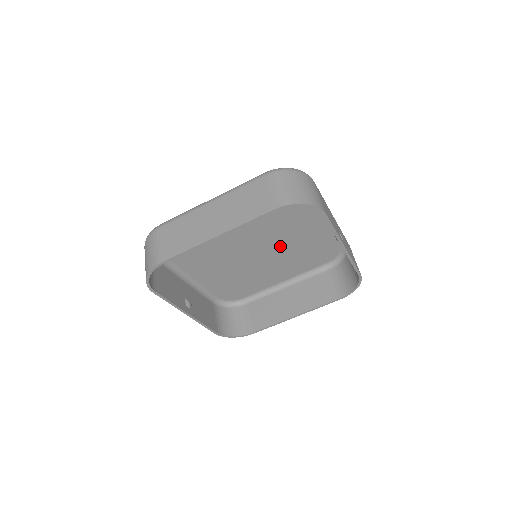
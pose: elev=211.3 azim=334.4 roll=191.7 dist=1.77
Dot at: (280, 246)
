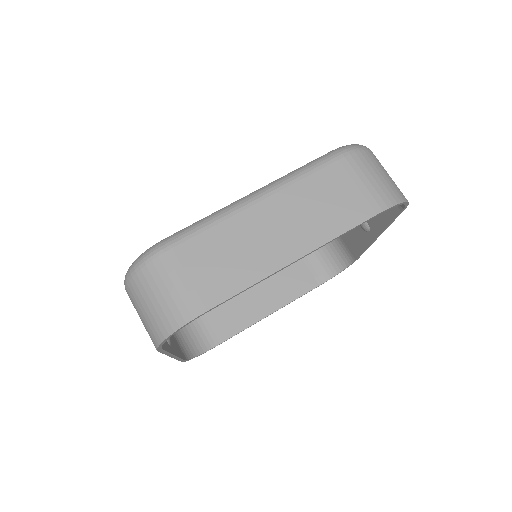
Dot at: occluded
